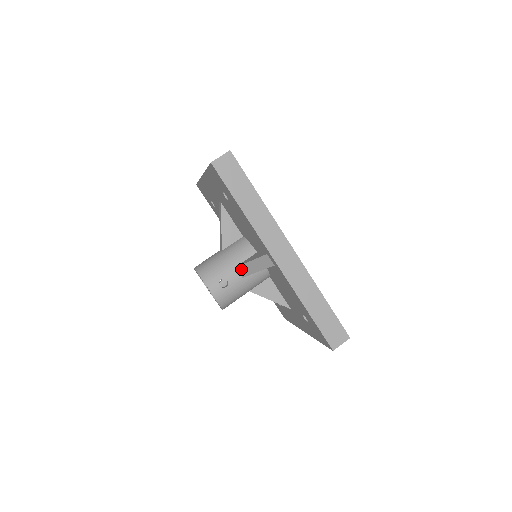
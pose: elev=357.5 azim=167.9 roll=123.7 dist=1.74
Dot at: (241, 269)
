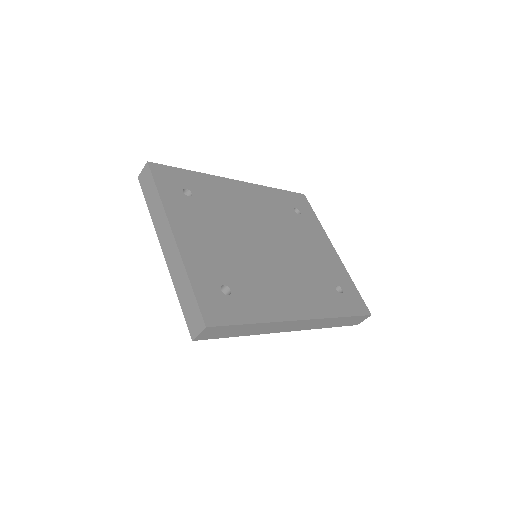
Dot at: occluded
